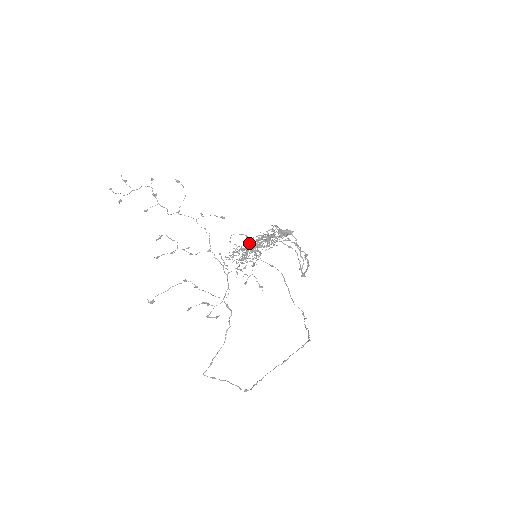
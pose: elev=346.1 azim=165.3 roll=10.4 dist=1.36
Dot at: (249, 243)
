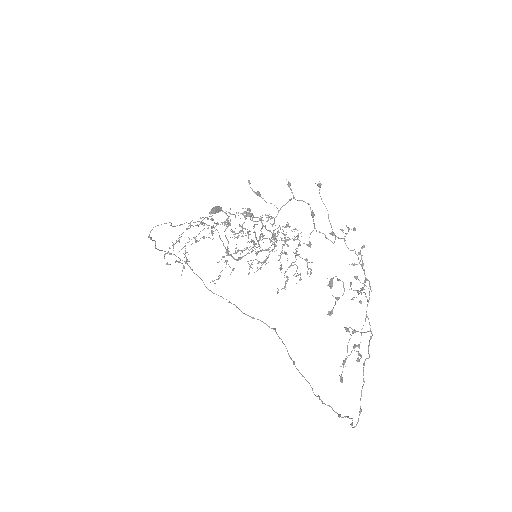
Dot at: occluded
